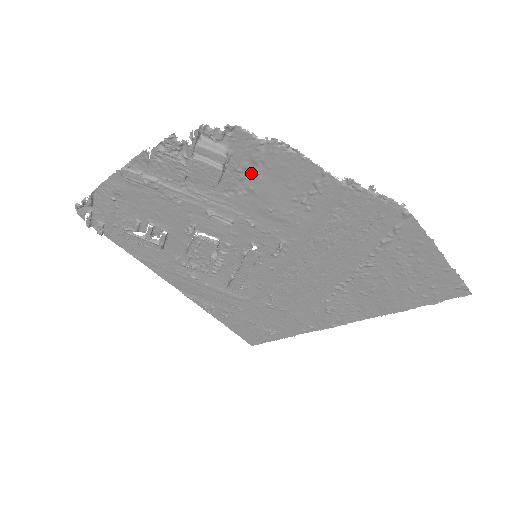
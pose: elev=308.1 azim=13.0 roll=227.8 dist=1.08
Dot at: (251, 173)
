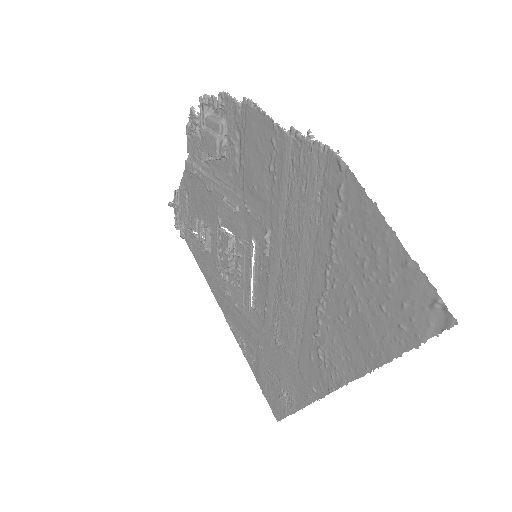
Dot at: (240, 144)
